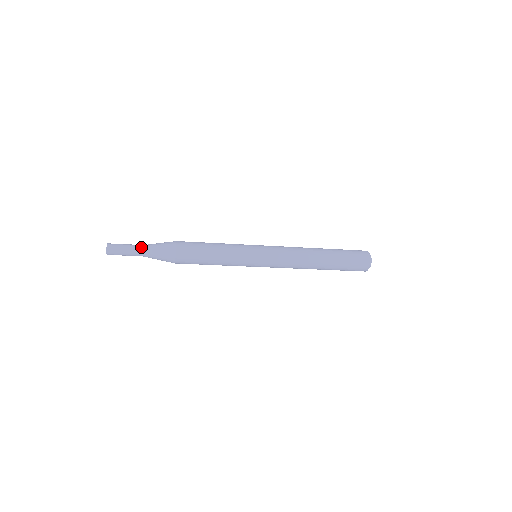
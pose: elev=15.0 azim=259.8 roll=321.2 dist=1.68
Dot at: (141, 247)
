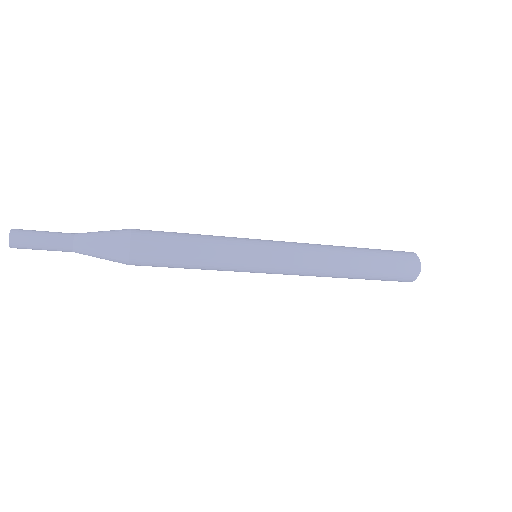
Dot at: (70, 244)
